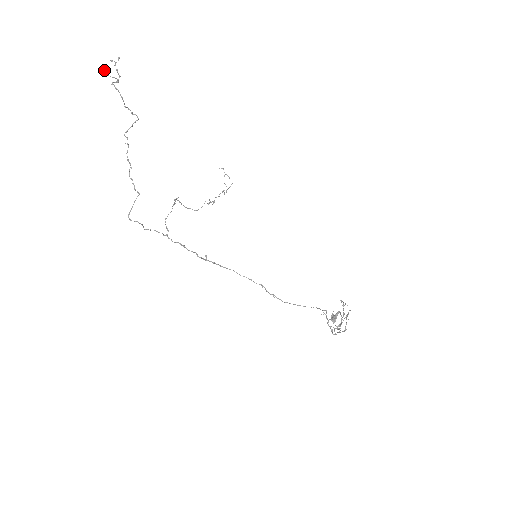
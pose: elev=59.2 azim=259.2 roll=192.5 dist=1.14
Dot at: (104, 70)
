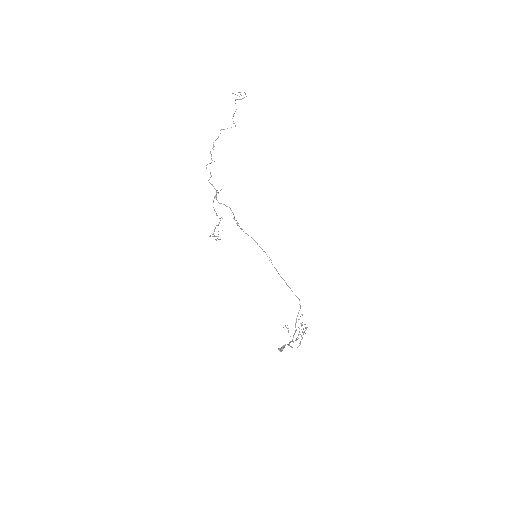
Dot at: (233, 93)
